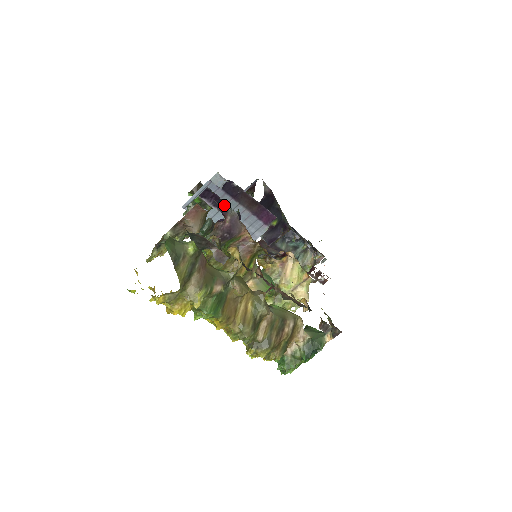
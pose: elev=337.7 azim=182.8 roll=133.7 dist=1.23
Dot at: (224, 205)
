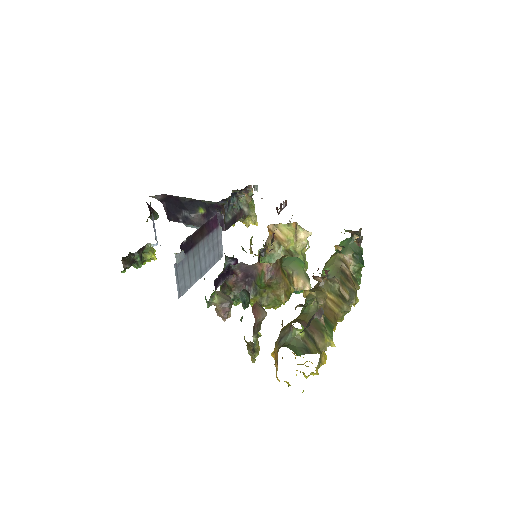
Dot at: (228, 270)
